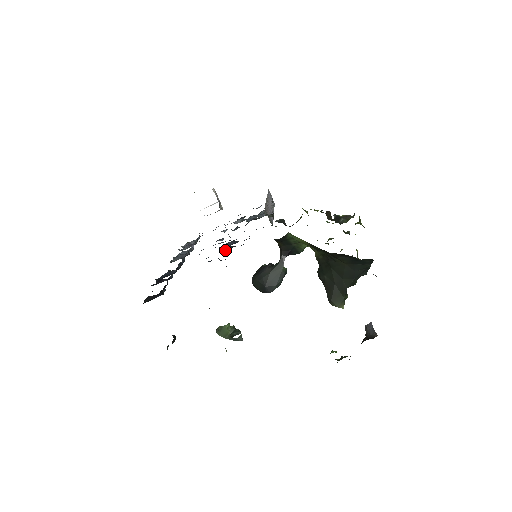
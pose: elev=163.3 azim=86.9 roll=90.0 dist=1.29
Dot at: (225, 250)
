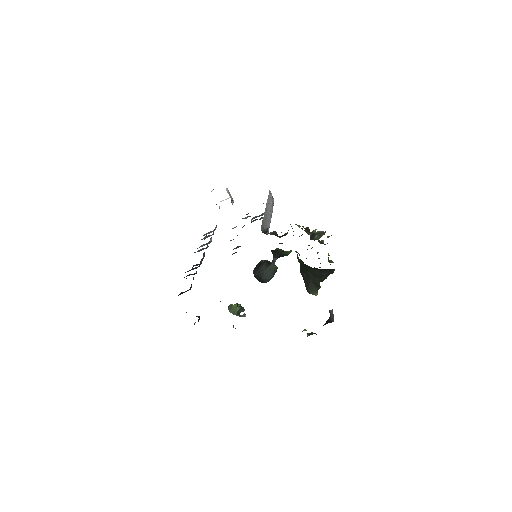
Dot at: occluded
